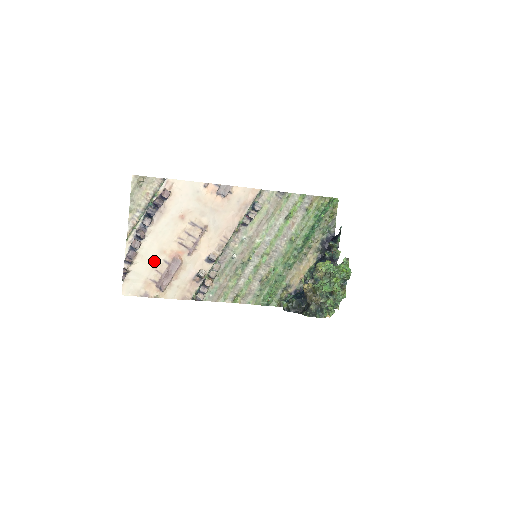
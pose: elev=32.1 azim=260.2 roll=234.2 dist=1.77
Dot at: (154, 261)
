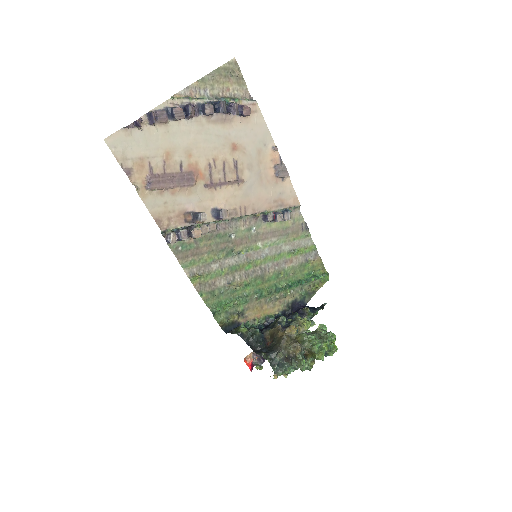
Dot at: (172, 151)
